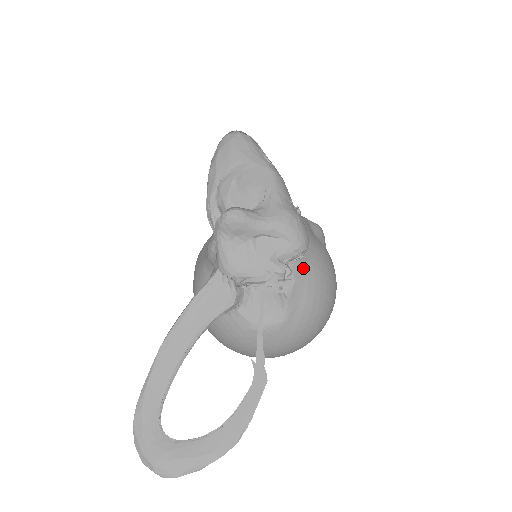
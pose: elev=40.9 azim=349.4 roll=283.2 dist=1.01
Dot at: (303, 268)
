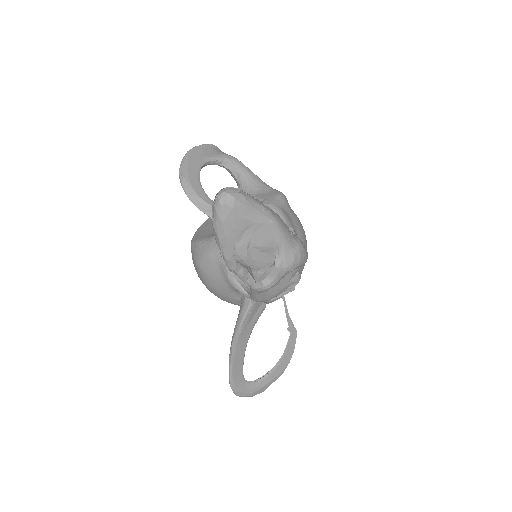
Dot at: occluded
